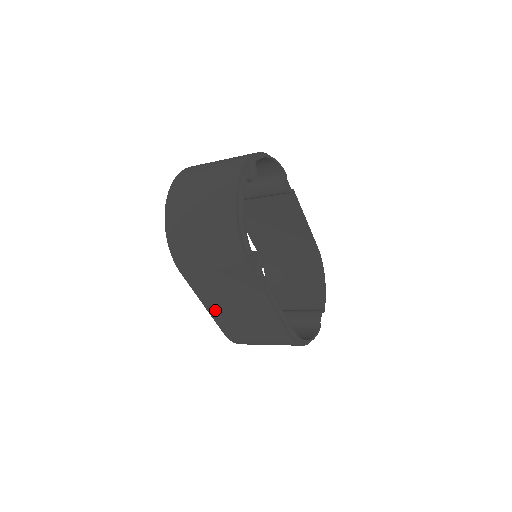
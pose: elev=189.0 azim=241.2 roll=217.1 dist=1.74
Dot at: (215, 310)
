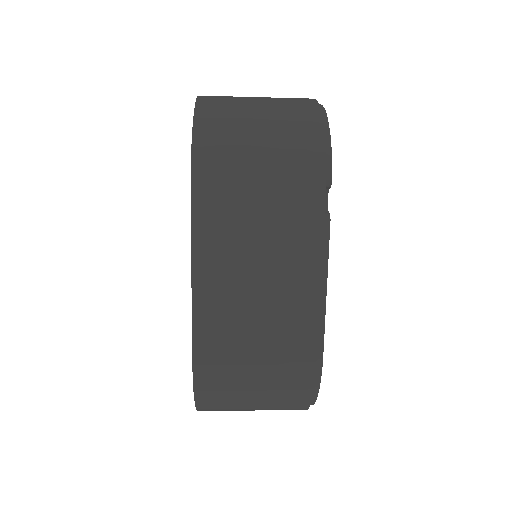
Dot at: (208, 294)
